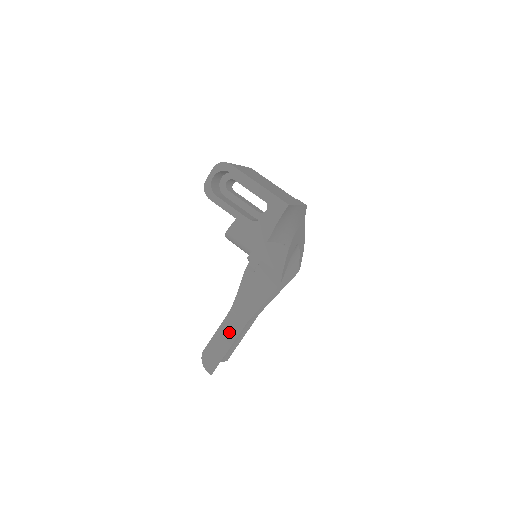
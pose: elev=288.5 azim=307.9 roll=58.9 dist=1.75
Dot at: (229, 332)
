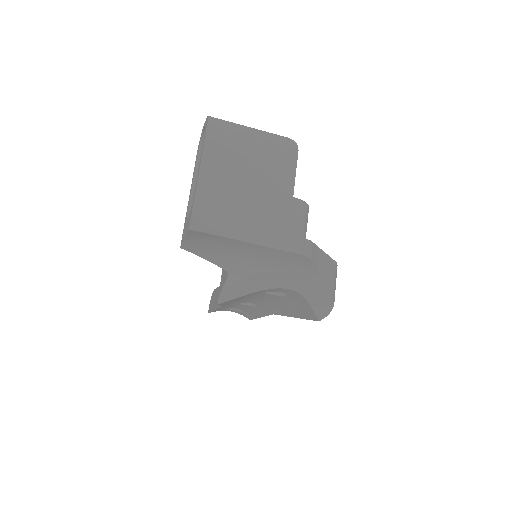
Dot at: occluded
